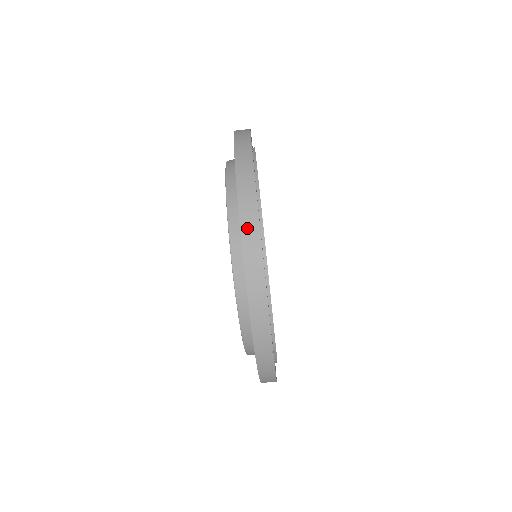
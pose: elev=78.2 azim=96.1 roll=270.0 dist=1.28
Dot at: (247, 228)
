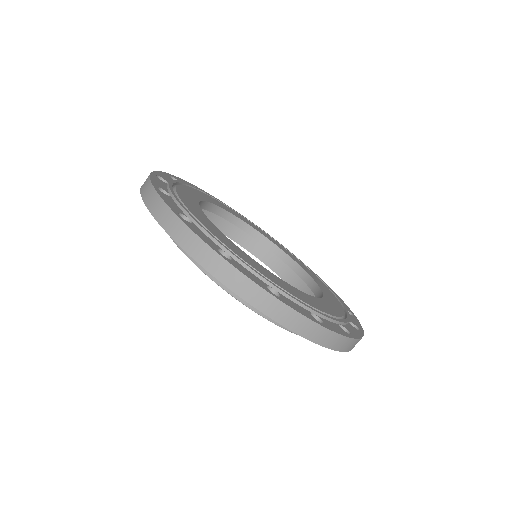
Dot at: (214, 268)
